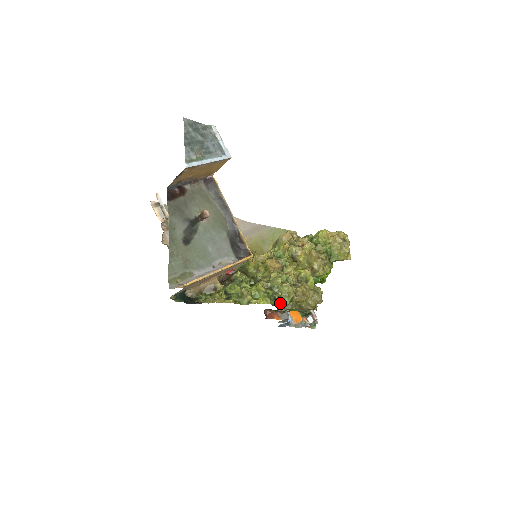
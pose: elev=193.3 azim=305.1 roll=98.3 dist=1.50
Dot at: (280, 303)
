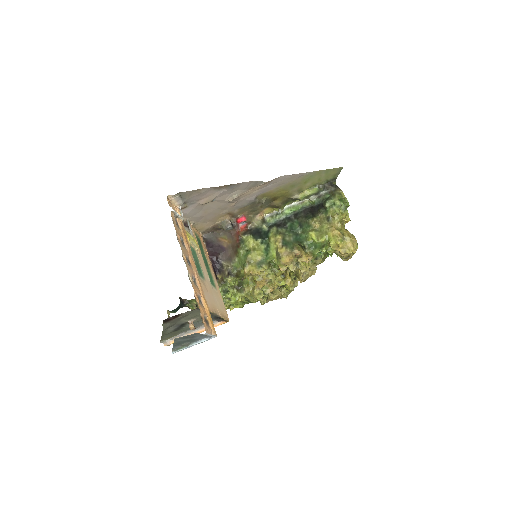
Dot at: occluded
